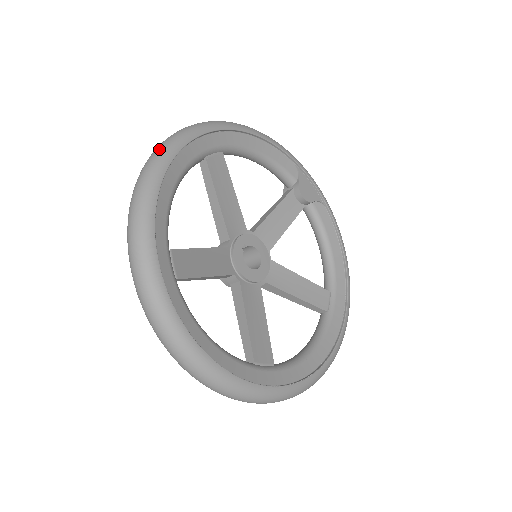
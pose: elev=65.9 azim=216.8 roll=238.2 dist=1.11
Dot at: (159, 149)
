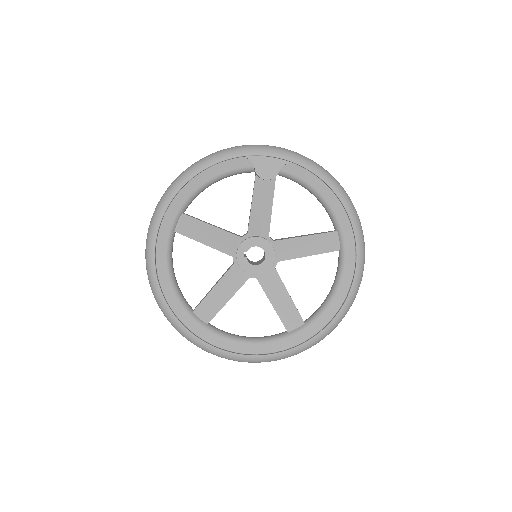
Dot at: (146, 260)
